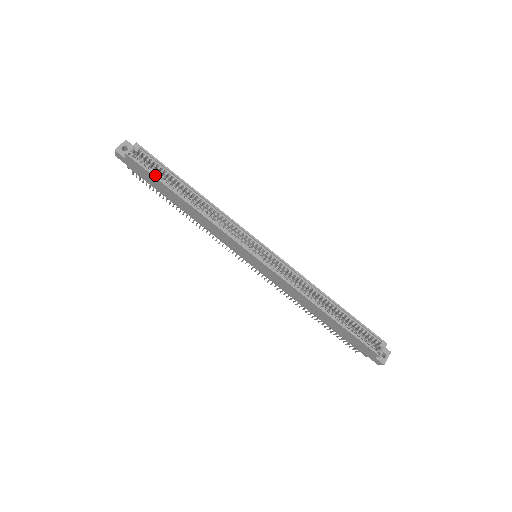
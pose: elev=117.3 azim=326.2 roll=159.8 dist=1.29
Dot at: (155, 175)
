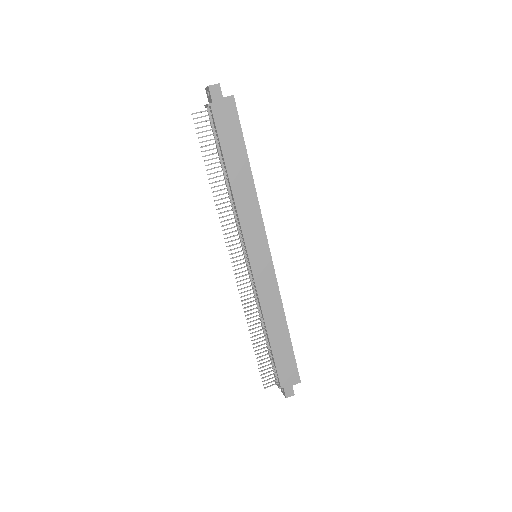
Dot at: (242, 132)
